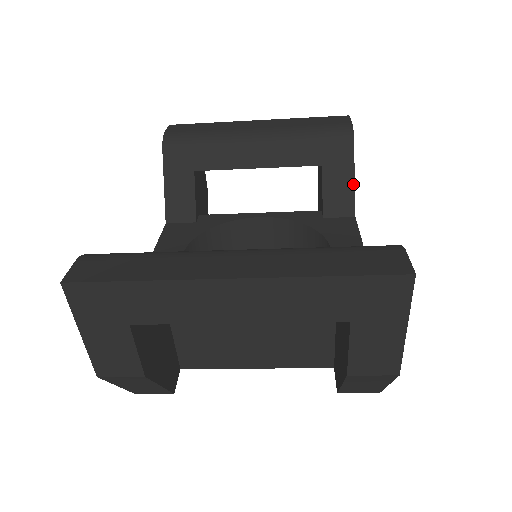
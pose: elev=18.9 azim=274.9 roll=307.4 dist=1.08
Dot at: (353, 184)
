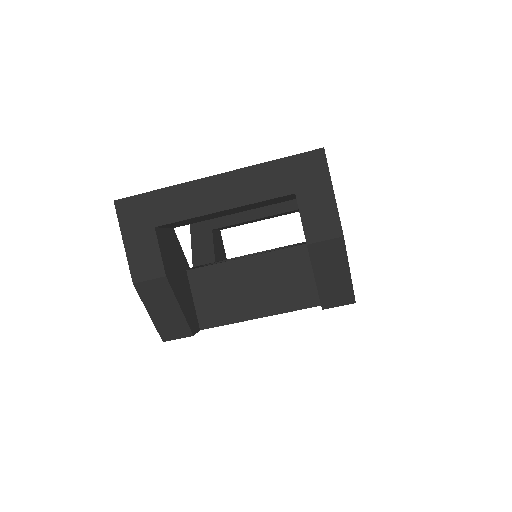
Dot at: occluded
